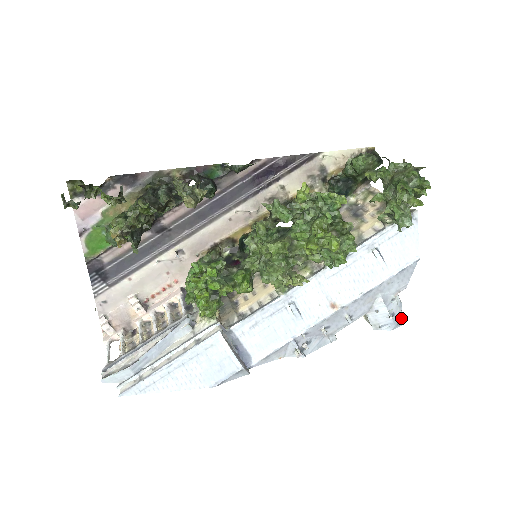
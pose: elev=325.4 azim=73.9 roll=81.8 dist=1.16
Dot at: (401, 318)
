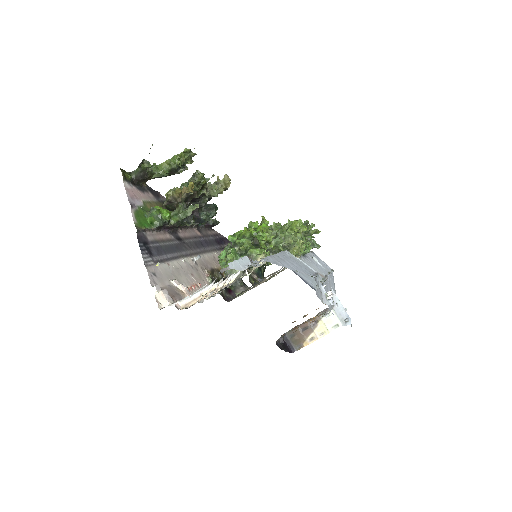
Dot at: occluded
